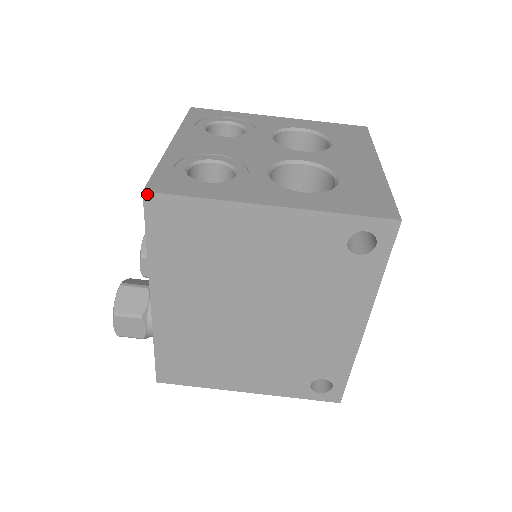
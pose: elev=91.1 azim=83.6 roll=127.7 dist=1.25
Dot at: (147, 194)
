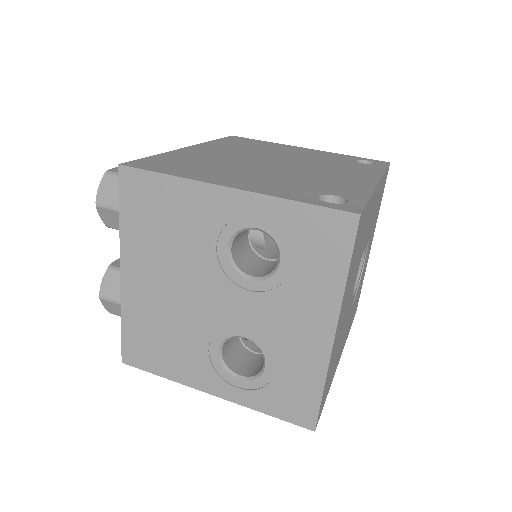
Dot at: (234, 136)
